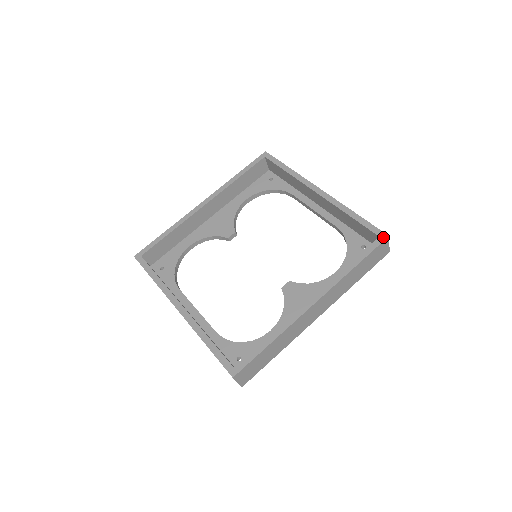
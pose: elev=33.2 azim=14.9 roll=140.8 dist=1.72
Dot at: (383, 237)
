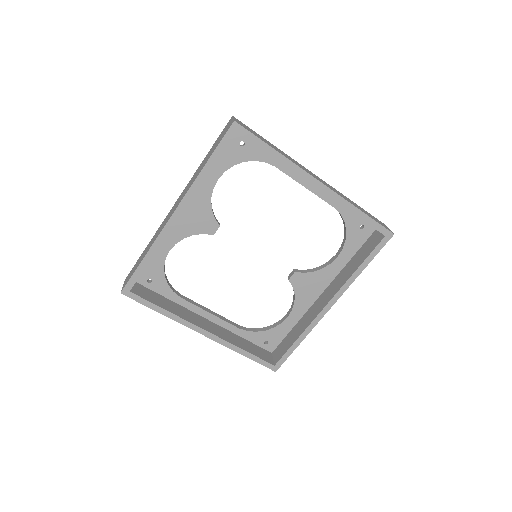
Dot at: (389, 236)
